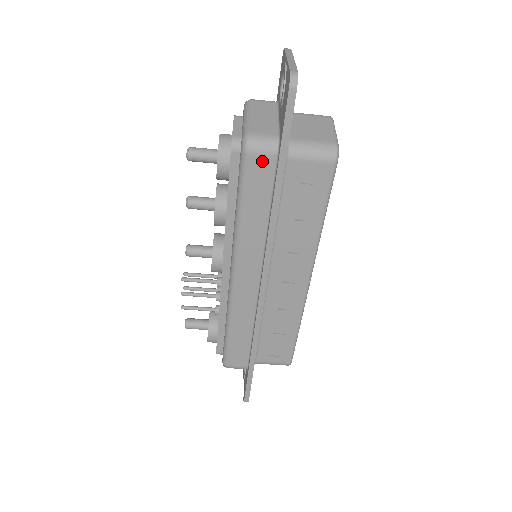
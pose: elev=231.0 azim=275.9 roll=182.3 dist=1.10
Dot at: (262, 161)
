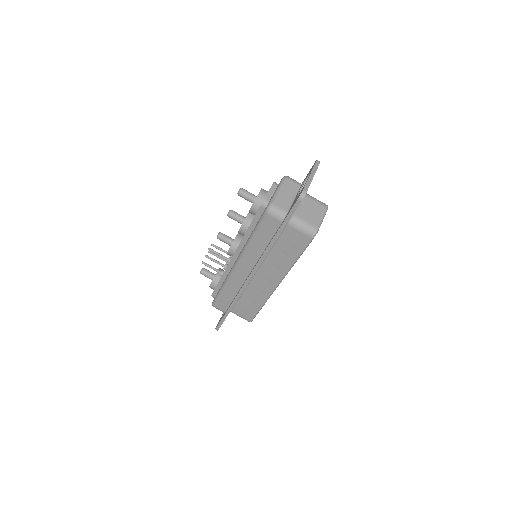
Dot at: (273, 221)
